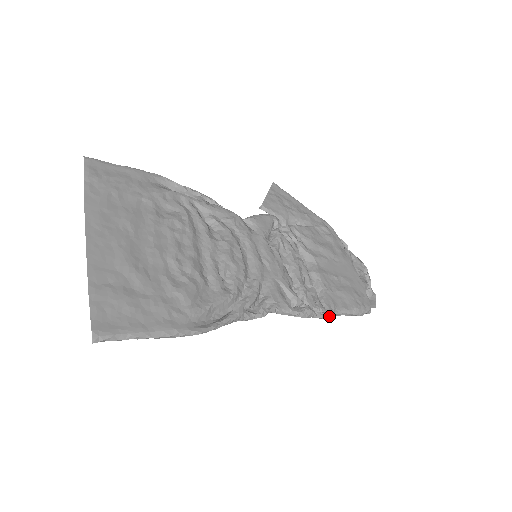
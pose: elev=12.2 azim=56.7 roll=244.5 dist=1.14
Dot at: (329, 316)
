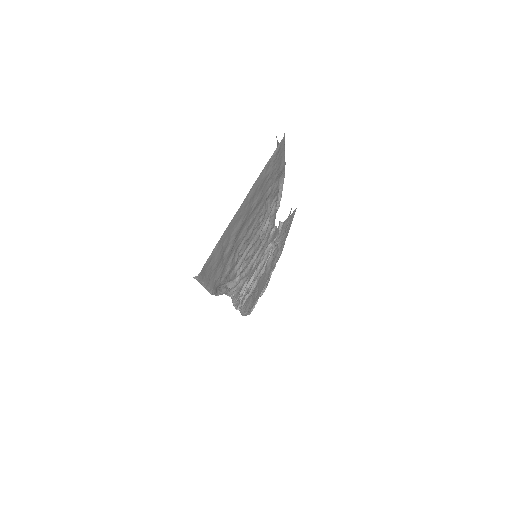
Dot at: (238, 309)
